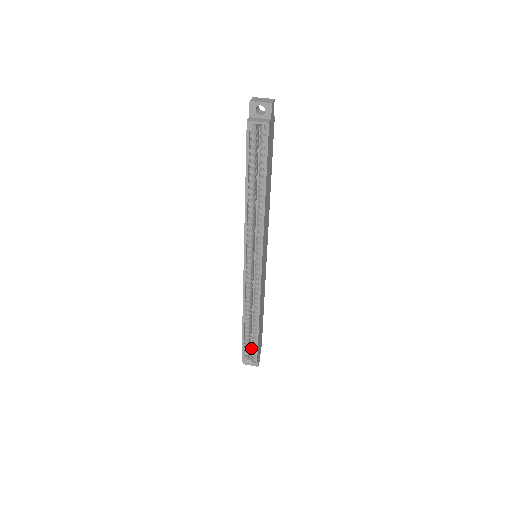
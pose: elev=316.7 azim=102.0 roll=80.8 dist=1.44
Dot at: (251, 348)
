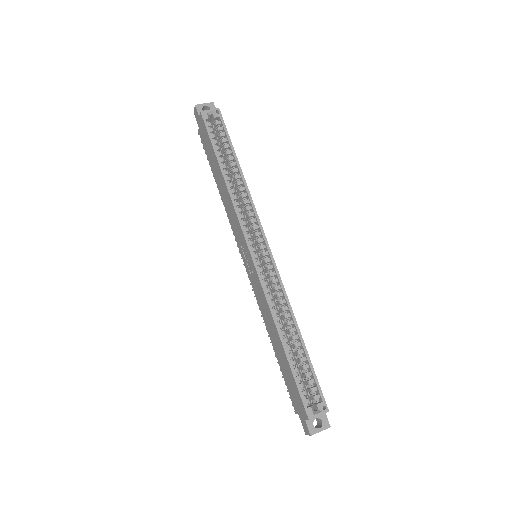
Dot at: occluded
